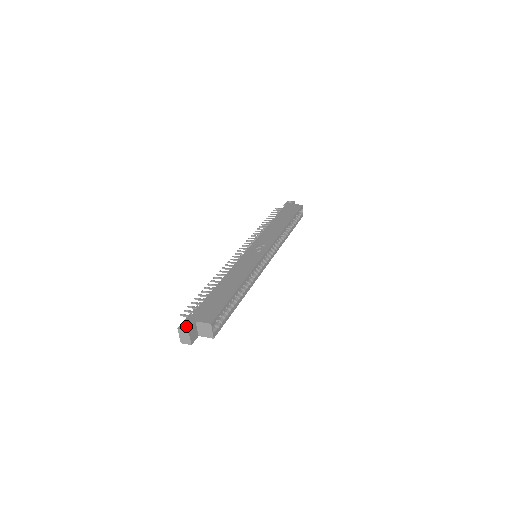
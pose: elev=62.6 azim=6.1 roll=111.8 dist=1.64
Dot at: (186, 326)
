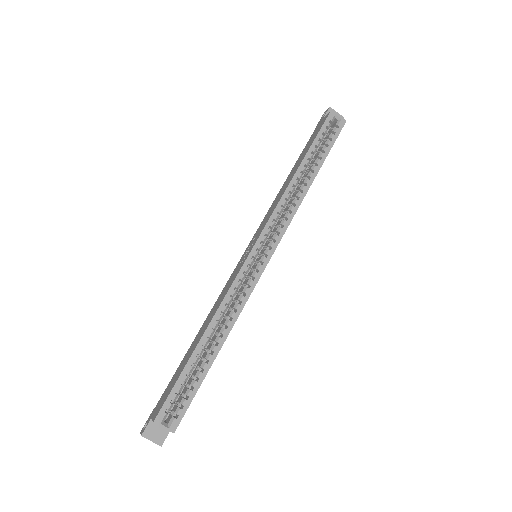
Dot at: occluded
